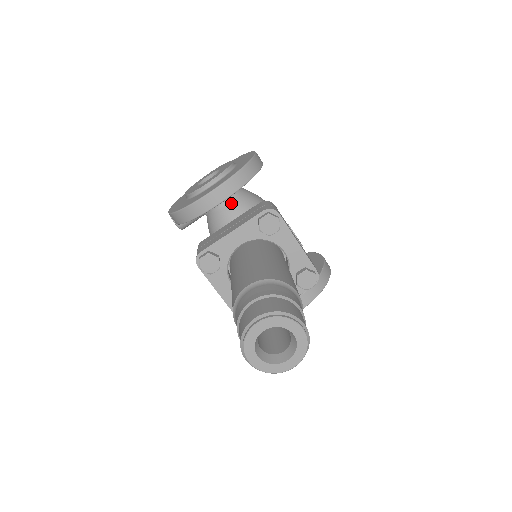
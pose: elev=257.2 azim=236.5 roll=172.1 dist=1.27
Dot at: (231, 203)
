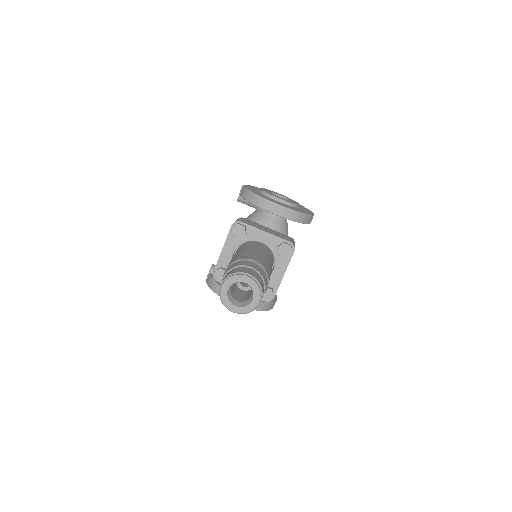
Dot at: (276, 220)
